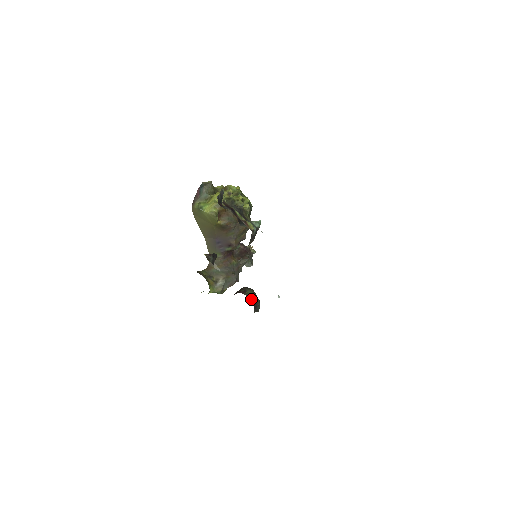
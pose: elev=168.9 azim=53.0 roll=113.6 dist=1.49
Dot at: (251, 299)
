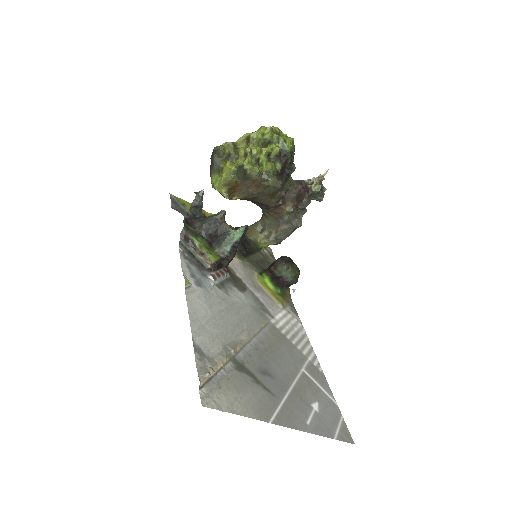
Dot at: (280, 278)
